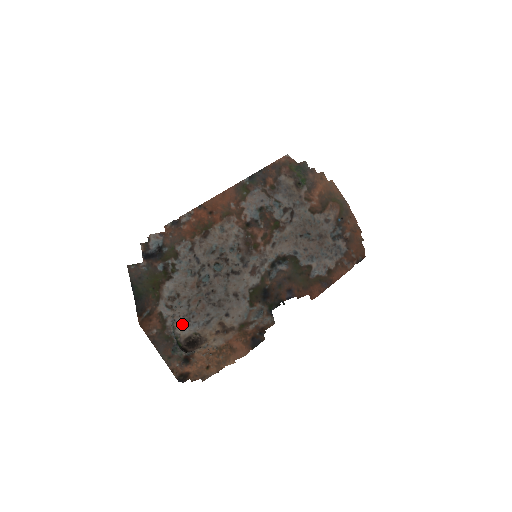
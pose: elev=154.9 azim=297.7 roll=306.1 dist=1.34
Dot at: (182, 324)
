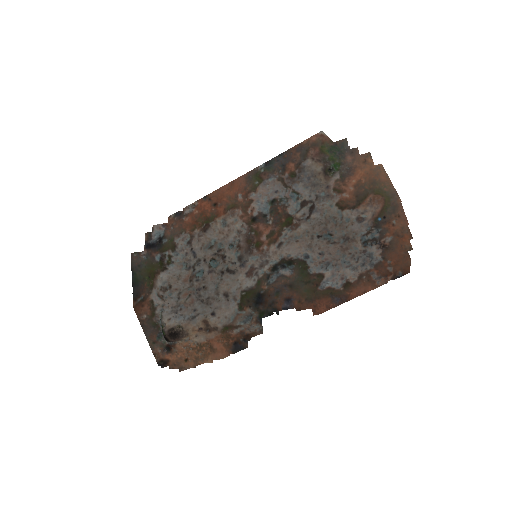
Dot at: (169, 314)
